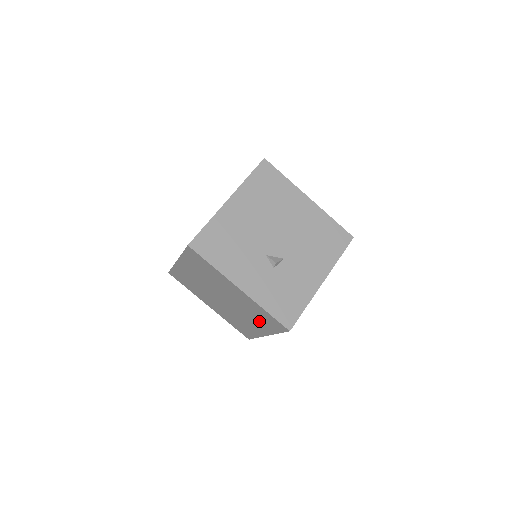
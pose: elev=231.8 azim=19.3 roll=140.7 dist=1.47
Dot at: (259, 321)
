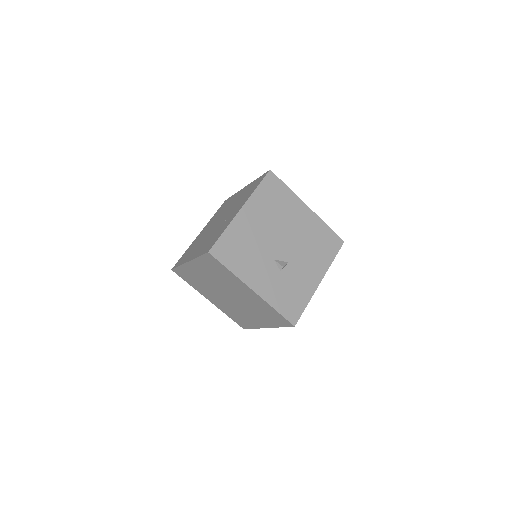
Dot at: (263, 316)
